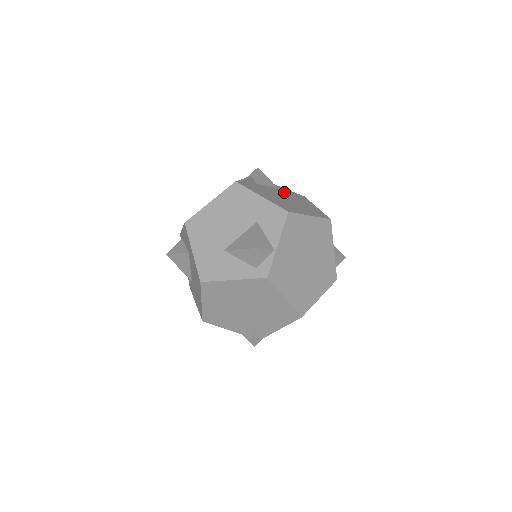
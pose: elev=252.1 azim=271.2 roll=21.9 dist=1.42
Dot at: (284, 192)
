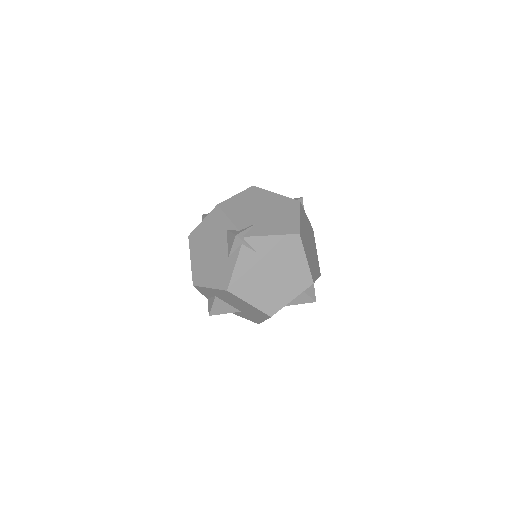
Dot at: occluded
